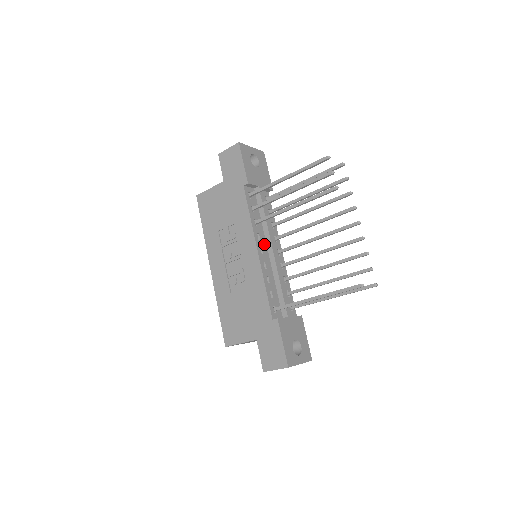
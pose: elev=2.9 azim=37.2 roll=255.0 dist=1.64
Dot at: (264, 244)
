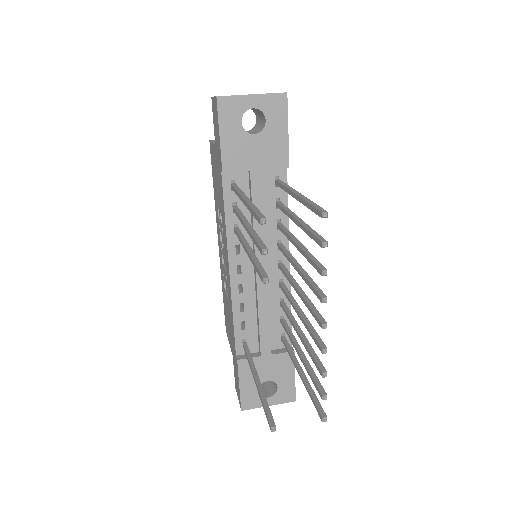
Dot at: (248, 258)
